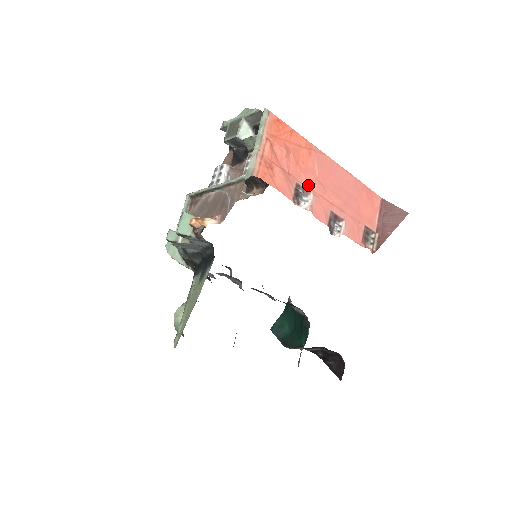
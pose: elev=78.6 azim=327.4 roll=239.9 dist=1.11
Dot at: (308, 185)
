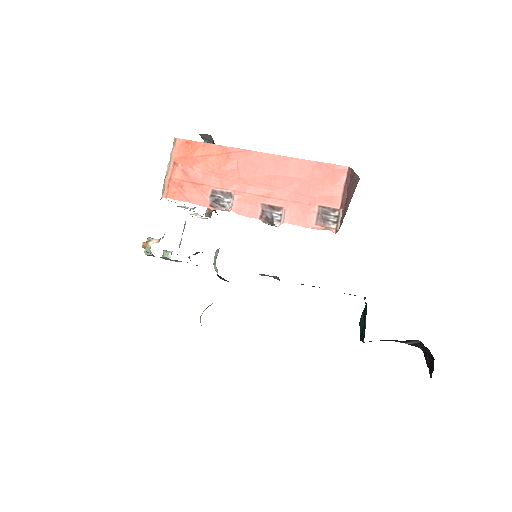
Dot at: (227, 187)
